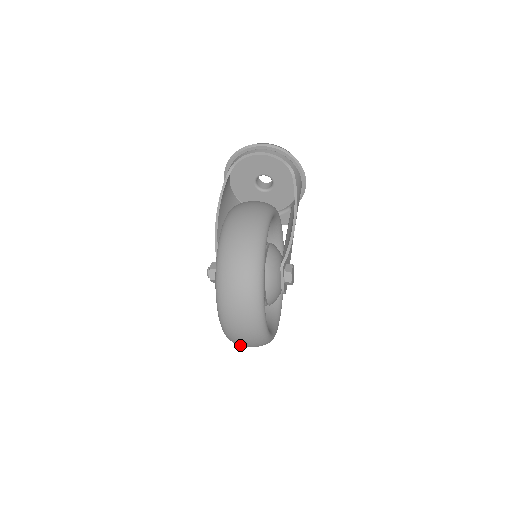
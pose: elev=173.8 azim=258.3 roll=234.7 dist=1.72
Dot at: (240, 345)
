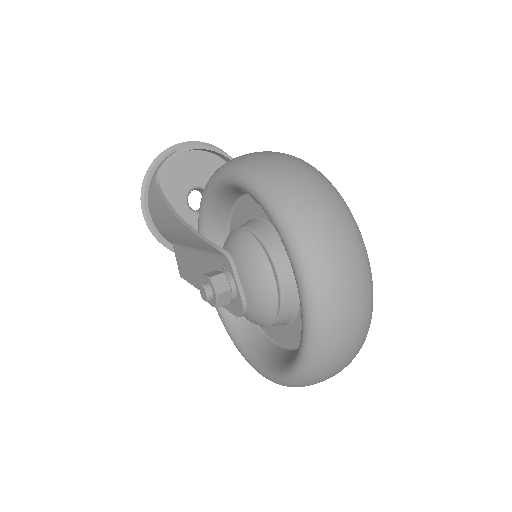
Dot at: (333, 360)
